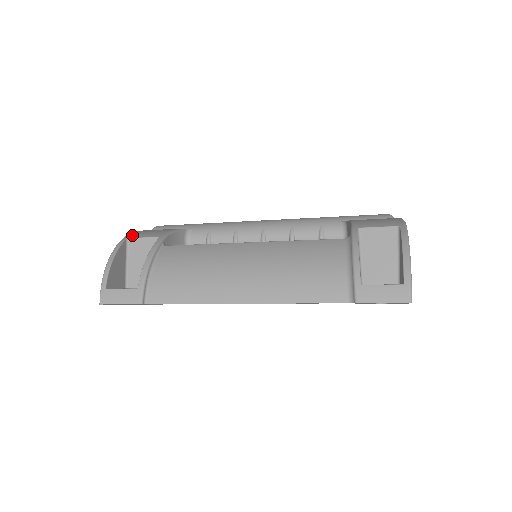
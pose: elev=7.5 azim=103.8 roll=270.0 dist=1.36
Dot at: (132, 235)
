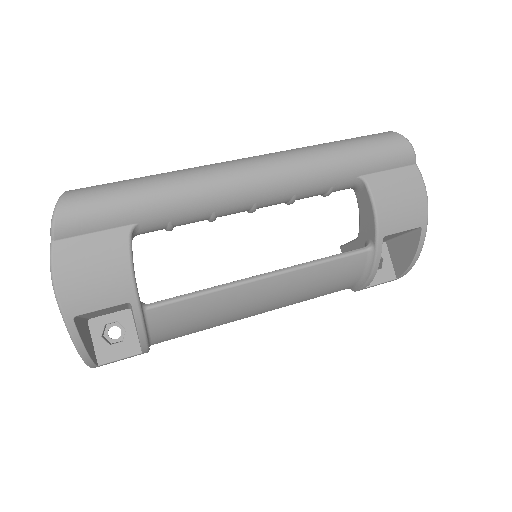
Dot at: (73, 307)
